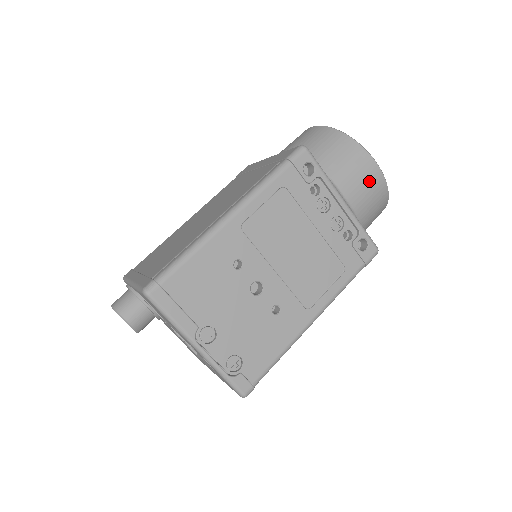
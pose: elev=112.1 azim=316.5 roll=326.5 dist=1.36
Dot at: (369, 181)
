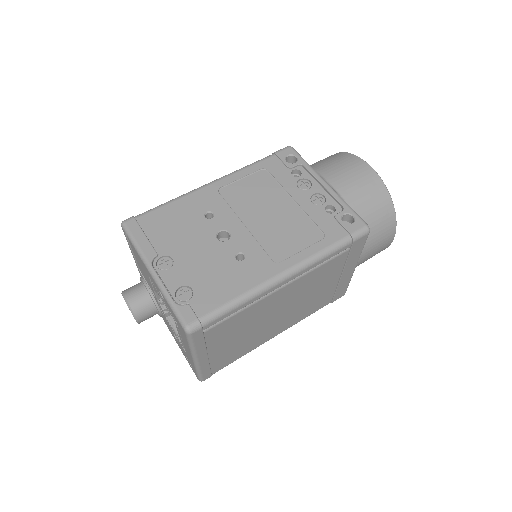
Dot at: (359, 175)
